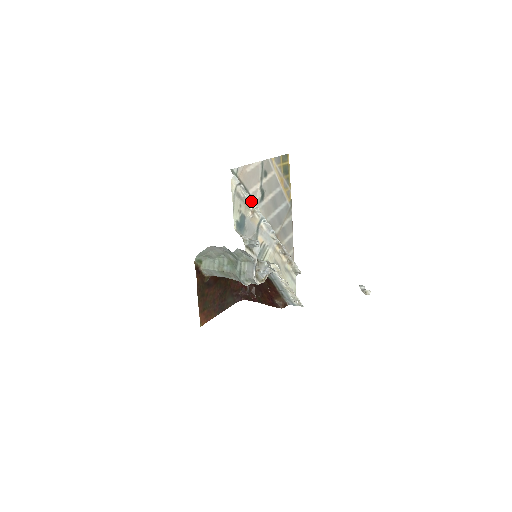
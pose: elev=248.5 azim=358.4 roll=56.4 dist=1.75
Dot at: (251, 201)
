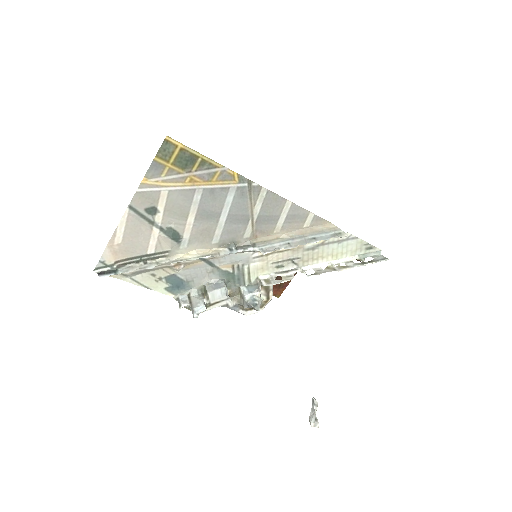
Dot at: (159, 264)
